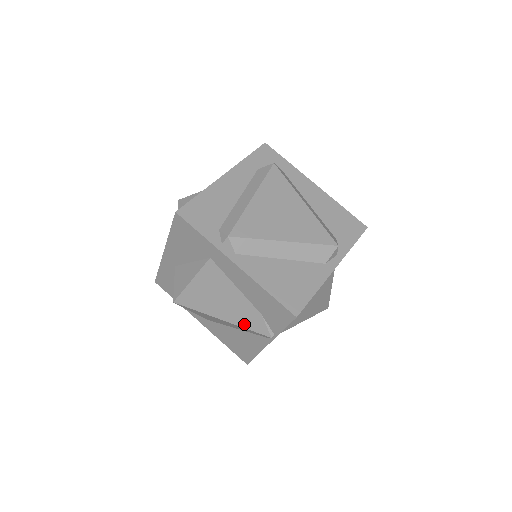
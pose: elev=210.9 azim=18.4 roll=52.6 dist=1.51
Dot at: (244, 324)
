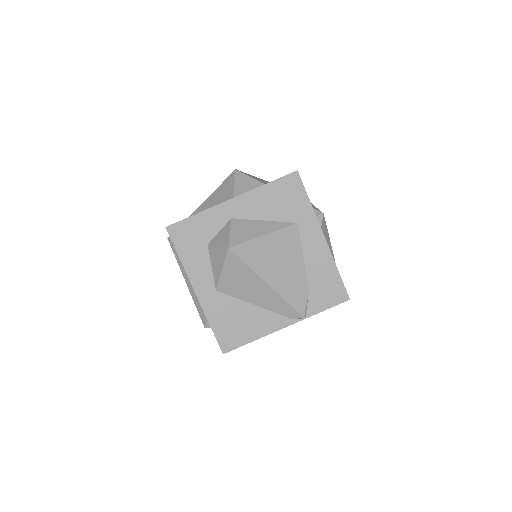
Dot at: (288, 296)
